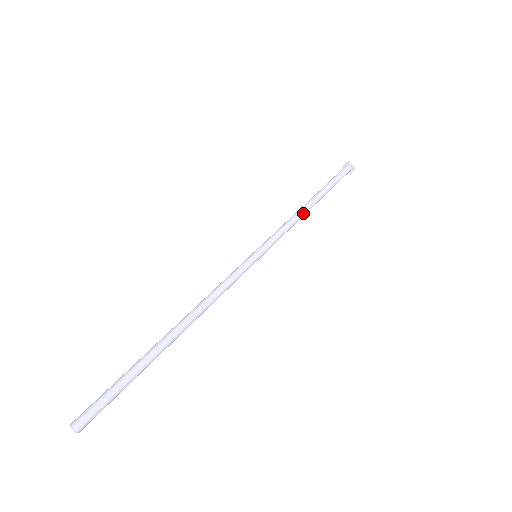
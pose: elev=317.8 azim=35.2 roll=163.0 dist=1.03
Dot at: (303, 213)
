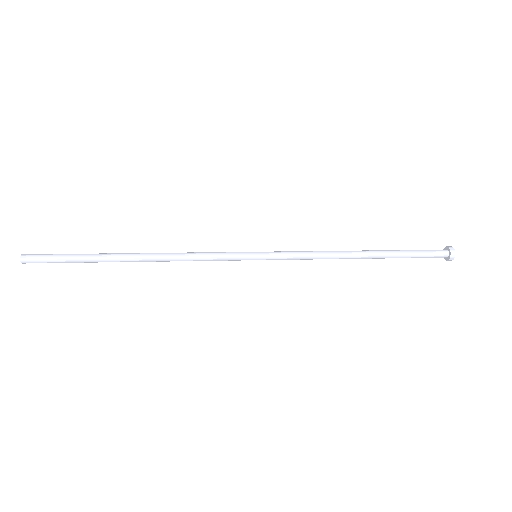
Dot at: (340, 252)
